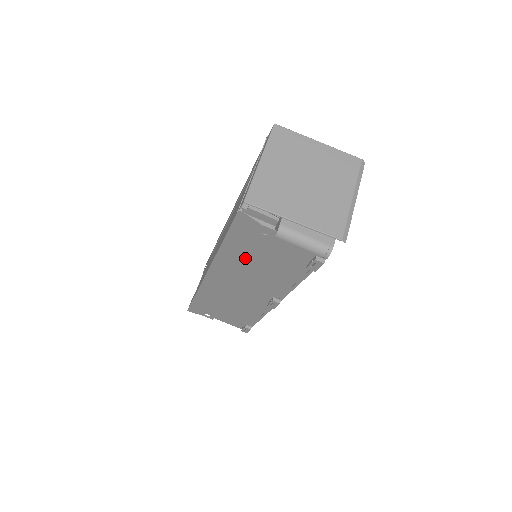
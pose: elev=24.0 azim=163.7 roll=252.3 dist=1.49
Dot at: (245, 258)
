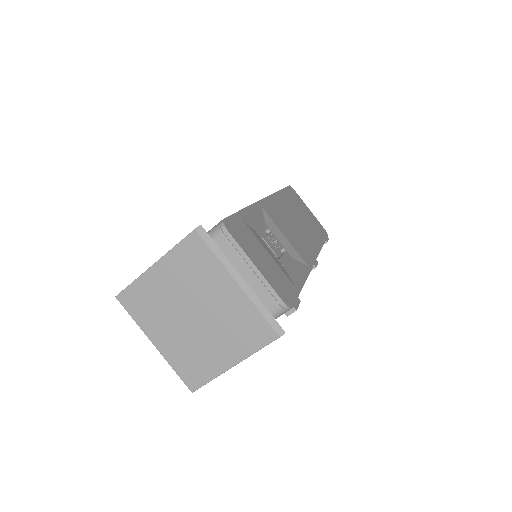
Dot at: occluded
